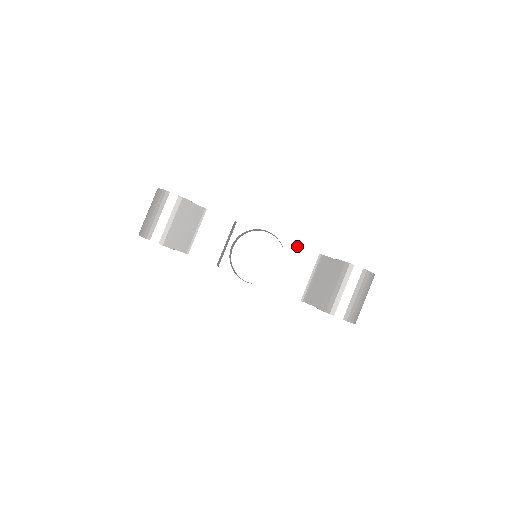
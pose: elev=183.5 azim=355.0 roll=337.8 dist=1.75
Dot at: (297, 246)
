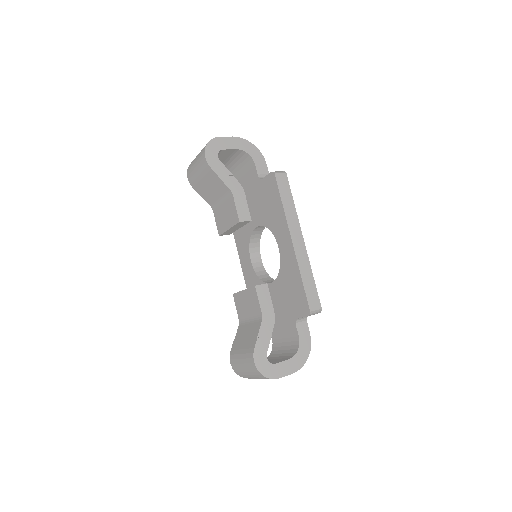
Dot at: (256, 292)
